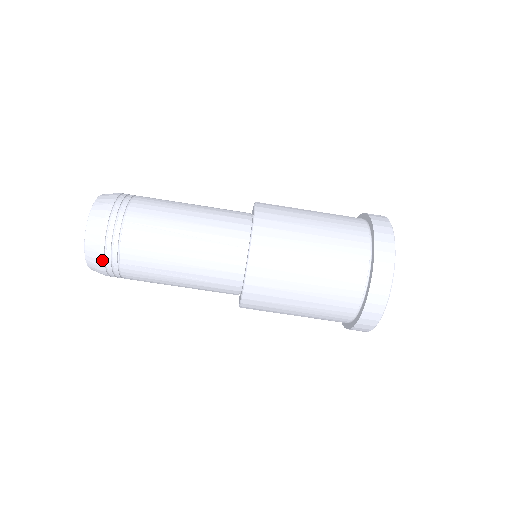
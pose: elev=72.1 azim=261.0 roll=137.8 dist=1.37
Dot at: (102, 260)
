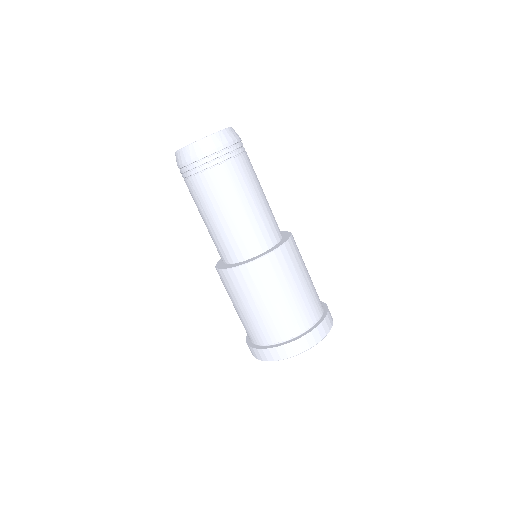
Dot at: (183, 165)
